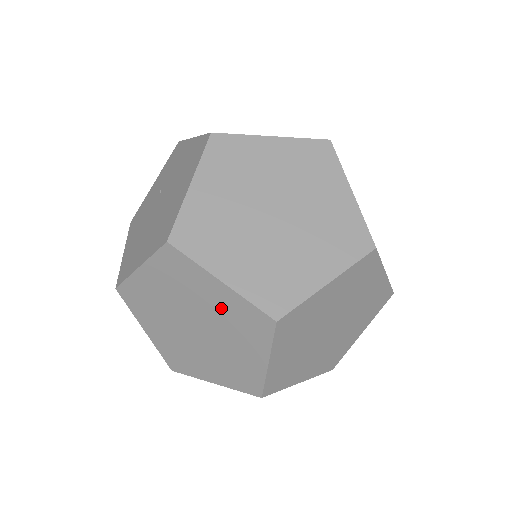
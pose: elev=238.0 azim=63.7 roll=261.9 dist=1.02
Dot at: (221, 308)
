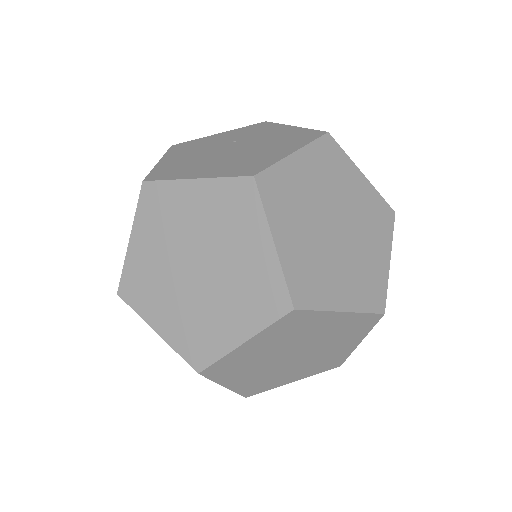
Dot at: (247, 265)
